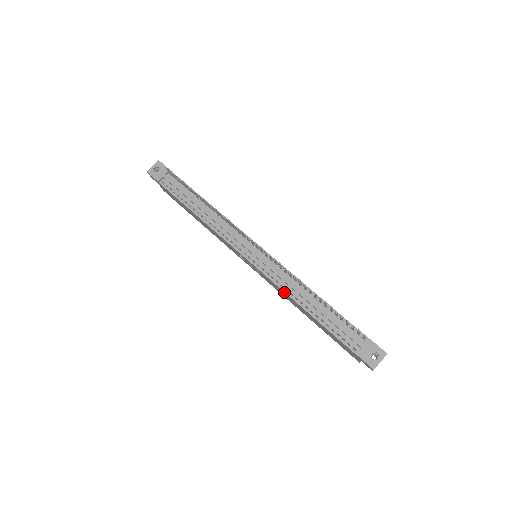
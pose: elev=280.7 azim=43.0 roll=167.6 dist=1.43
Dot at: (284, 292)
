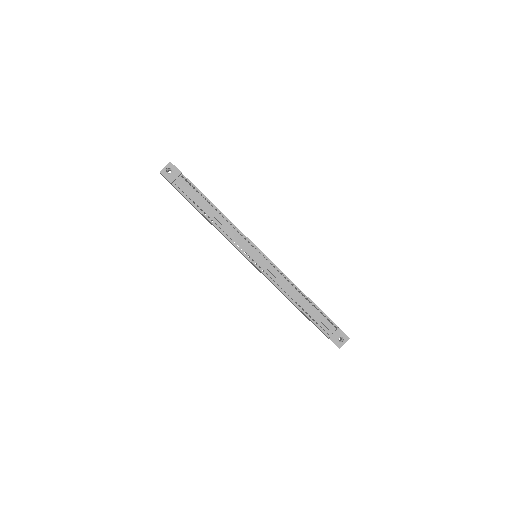
Dot at: occluded
